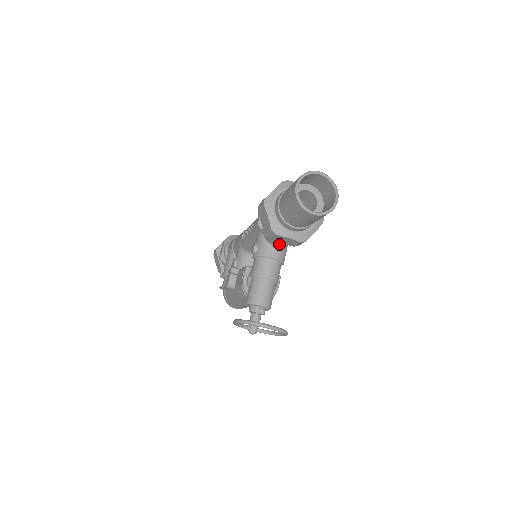
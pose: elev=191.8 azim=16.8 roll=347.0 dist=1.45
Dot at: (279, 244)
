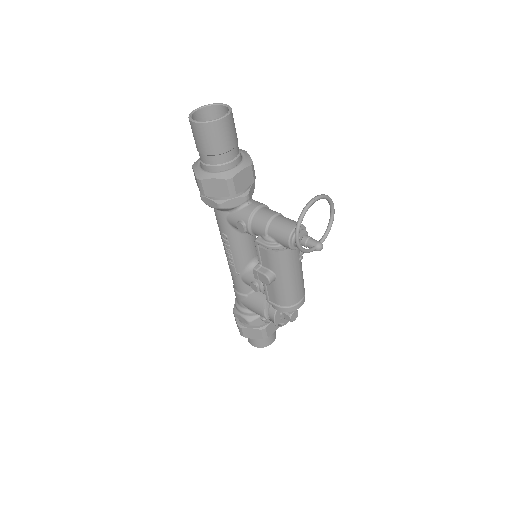
Dot at: (246, 195)
